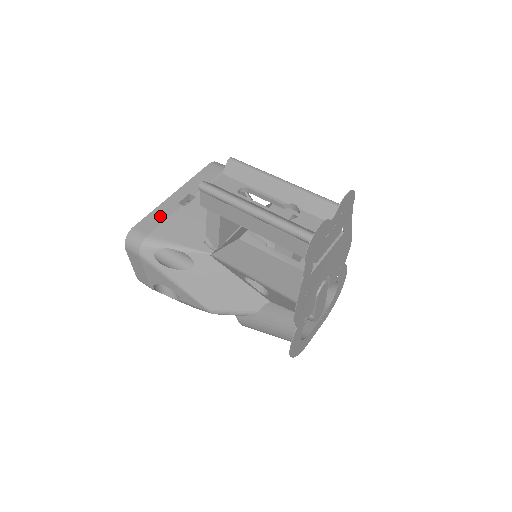
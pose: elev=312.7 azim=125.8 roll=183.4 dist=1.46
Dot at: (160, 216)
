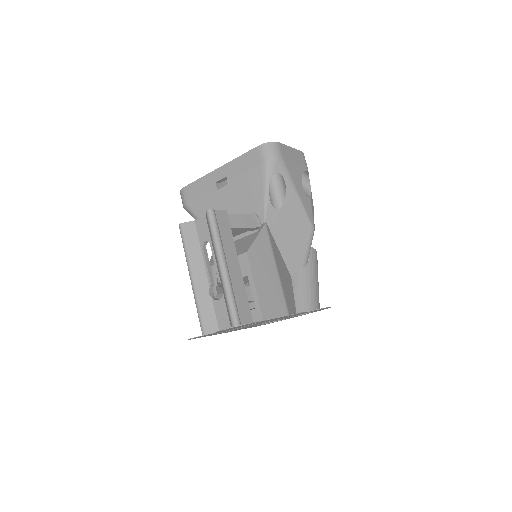
Dot at: (200, 189)
